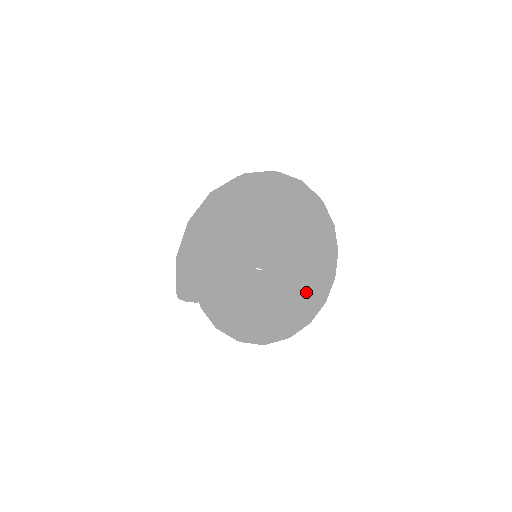
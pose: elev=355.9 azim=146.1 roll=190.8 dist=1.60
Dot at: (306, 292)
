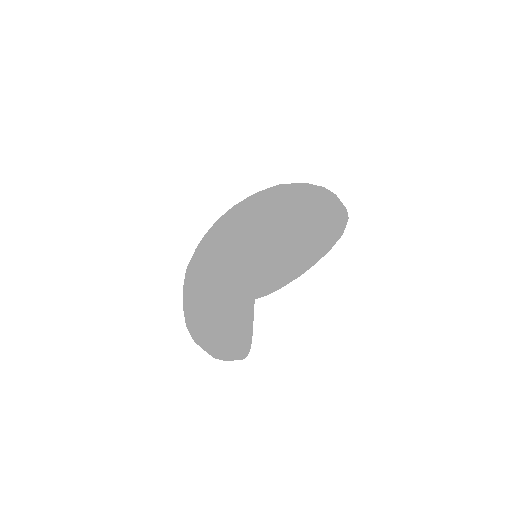
Dot at: (319, 250)
